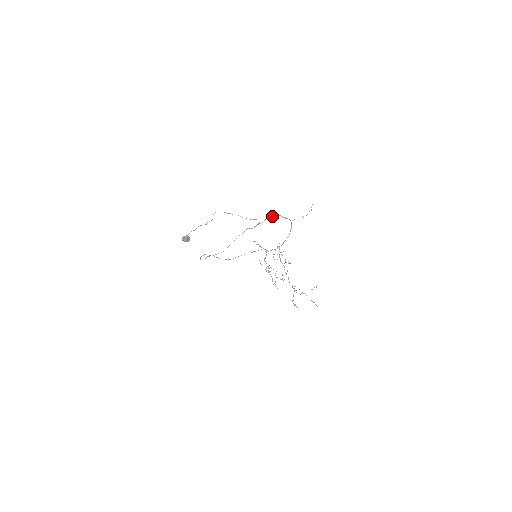
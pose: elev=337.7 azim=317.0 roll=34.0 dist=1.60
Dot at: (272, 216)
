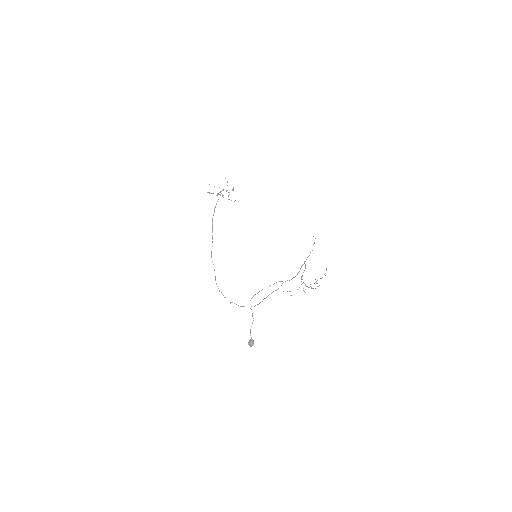
Dot at: (294, 277)
